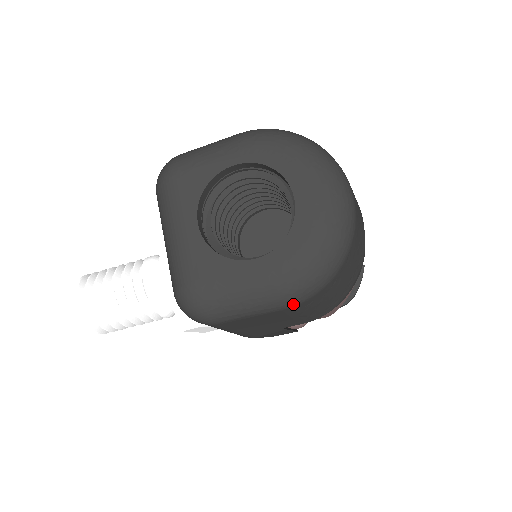
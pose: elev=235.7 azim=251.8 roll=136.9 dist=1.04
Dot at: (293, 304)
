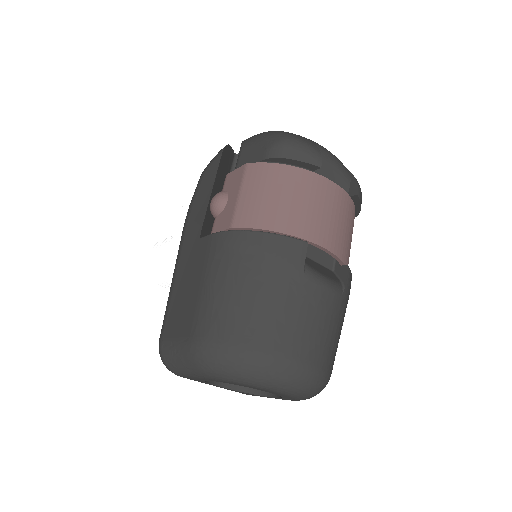
Dot at: occluded
